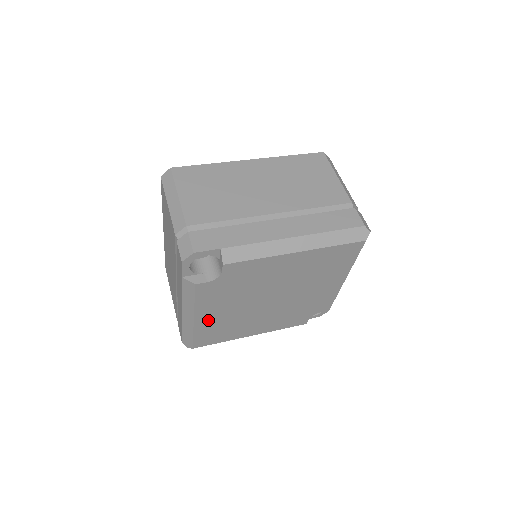
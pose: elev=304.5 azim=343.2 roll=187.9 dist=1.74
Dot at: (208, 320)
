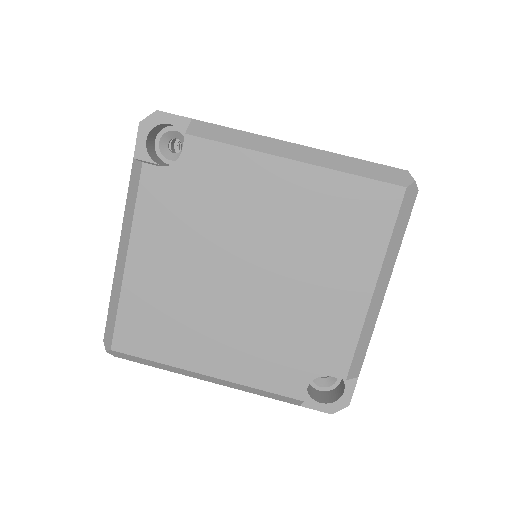
Dot at: (146, 275)
